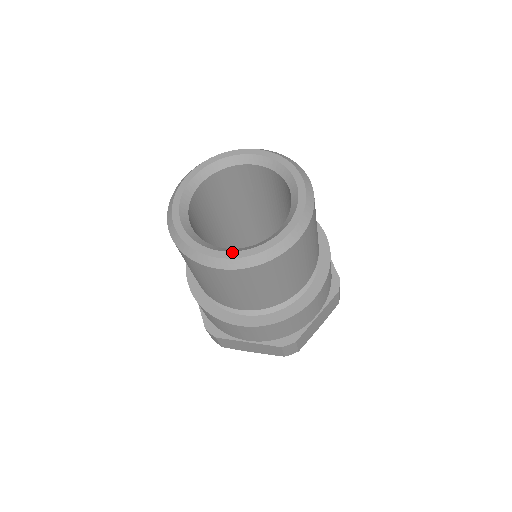
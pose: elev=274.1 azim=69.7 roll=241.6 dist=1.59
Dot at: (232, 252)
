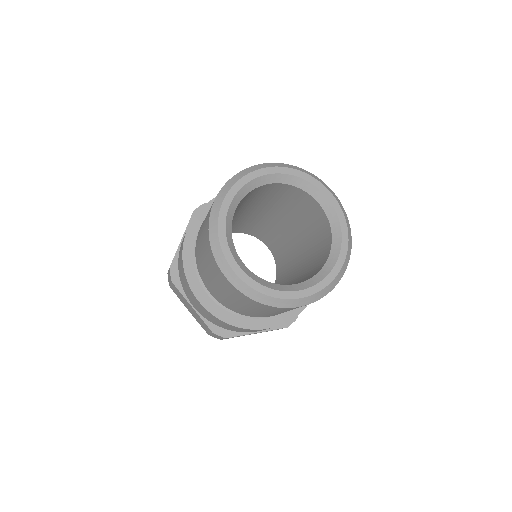
Dot at: (246, 274)
